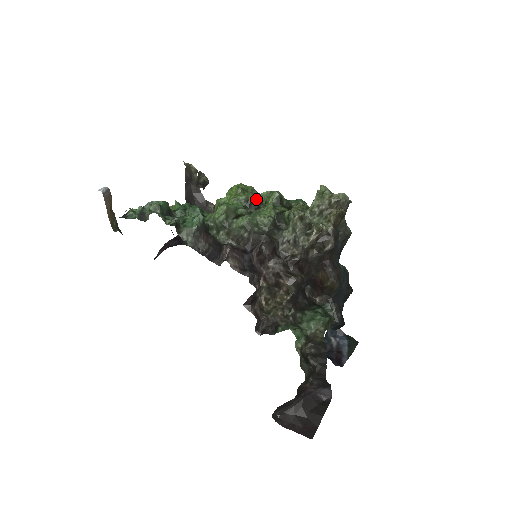
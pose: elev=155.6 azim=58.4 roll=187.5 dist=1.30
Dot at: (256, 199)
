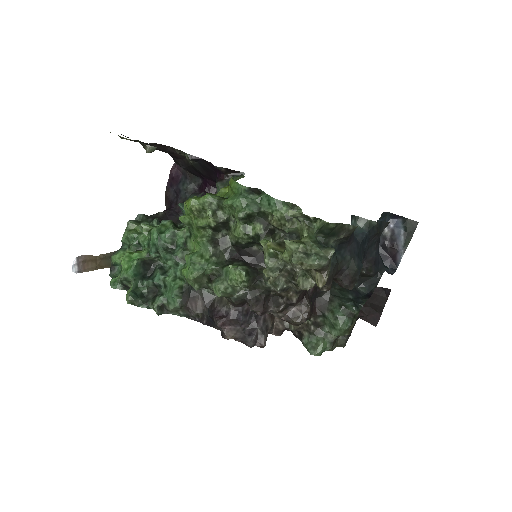
Dot at: (220, 221)
